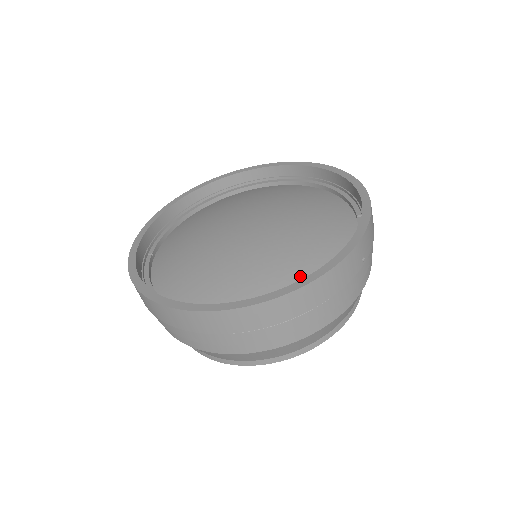
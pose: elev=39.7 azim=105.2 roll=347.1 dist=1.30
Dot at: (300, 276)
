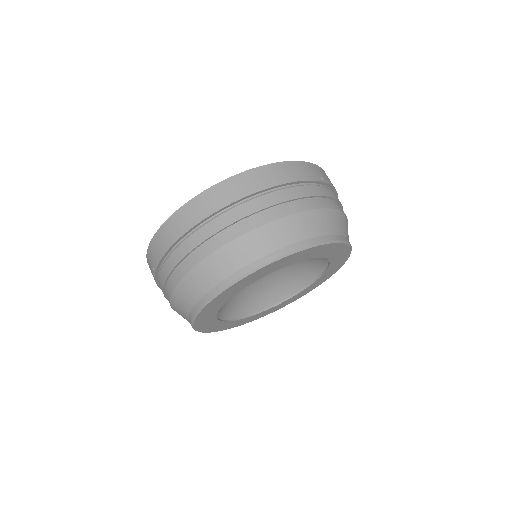
Dot at: occluded
